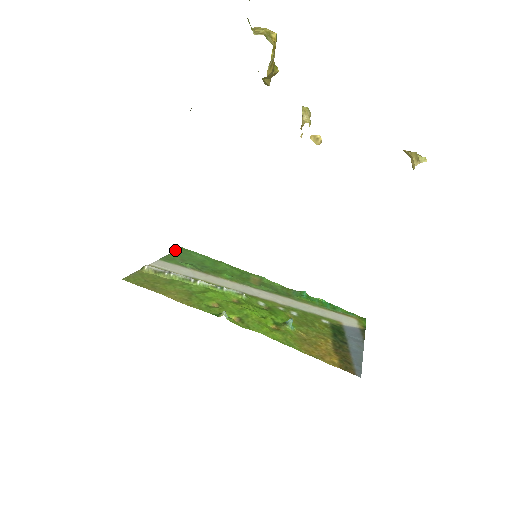
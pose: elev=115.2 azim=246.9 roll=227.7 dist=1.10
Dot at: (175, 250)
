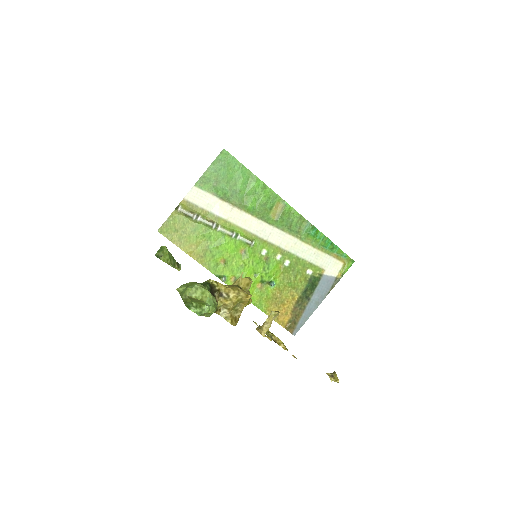
Dot at: (215, 159)
